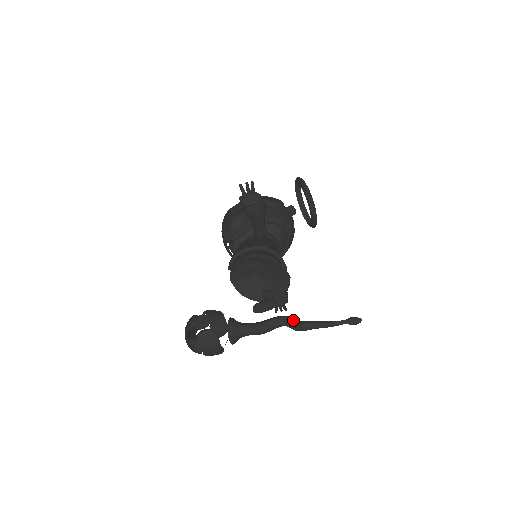
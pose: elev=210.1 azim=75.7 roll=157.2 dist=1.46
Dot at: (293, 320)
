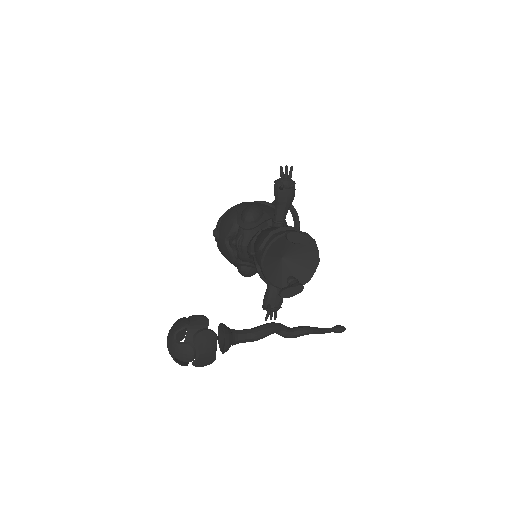
Dot at: (286, 327)
